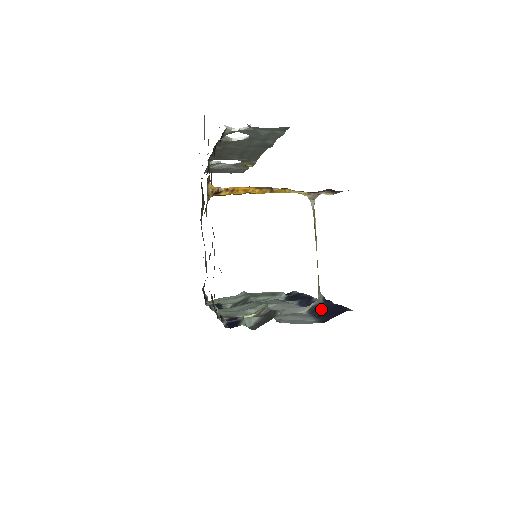
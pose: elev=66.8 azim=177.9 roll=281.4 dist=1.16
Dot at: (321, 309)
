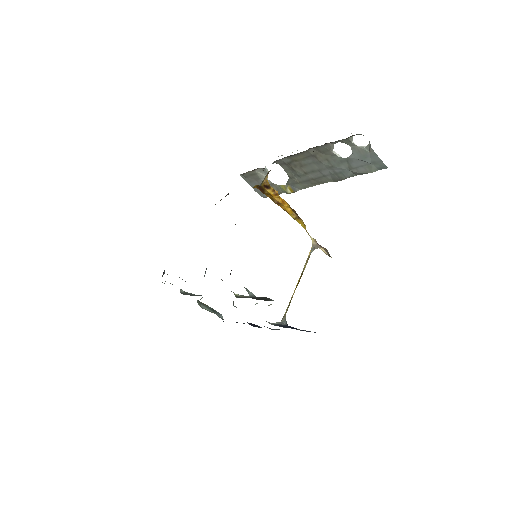
Dot at: (288, 327)
